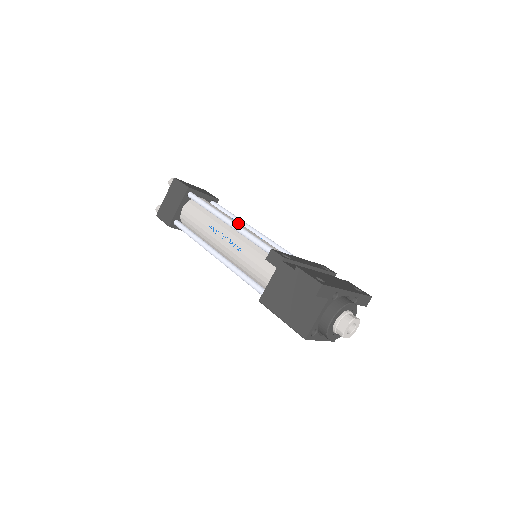
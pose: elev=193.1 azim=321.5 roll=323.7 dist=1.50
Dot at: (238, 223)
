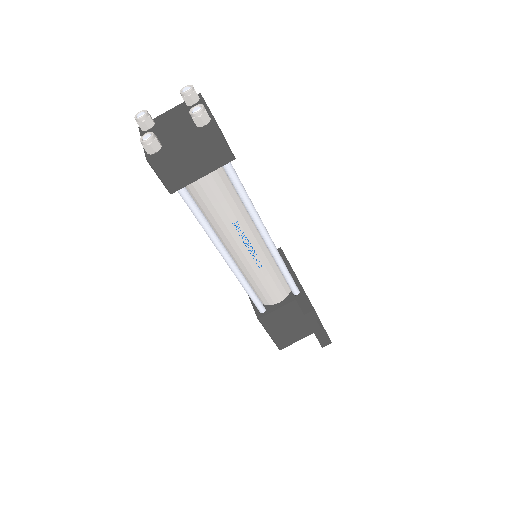
Dot at: occluded
